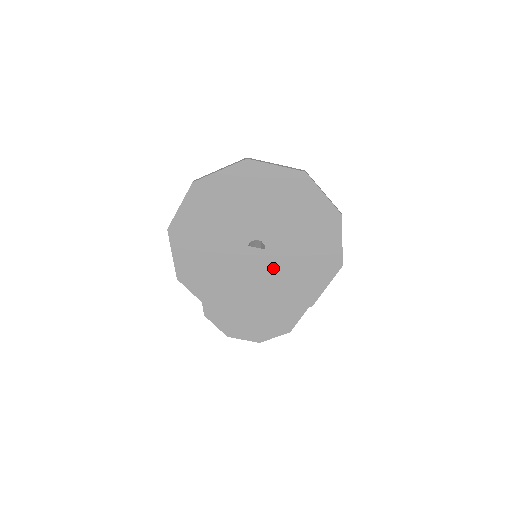
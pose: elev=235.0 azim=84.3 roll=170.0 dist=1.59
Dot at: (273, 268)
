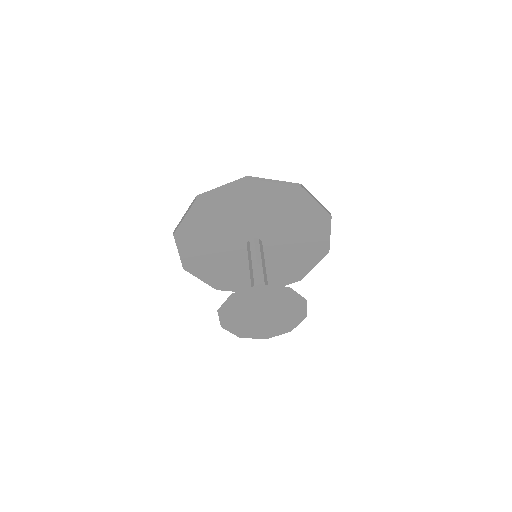
Dot at: (280, 296)
